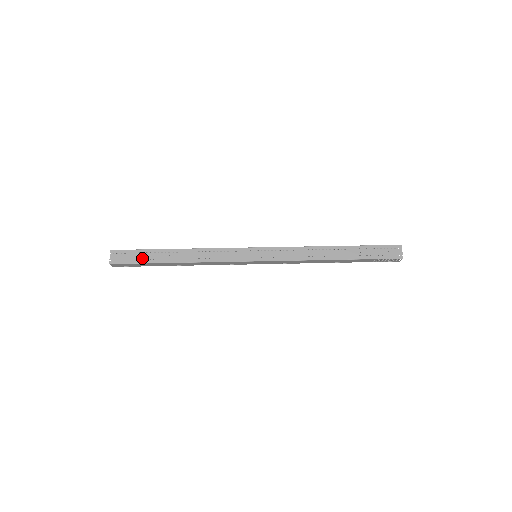
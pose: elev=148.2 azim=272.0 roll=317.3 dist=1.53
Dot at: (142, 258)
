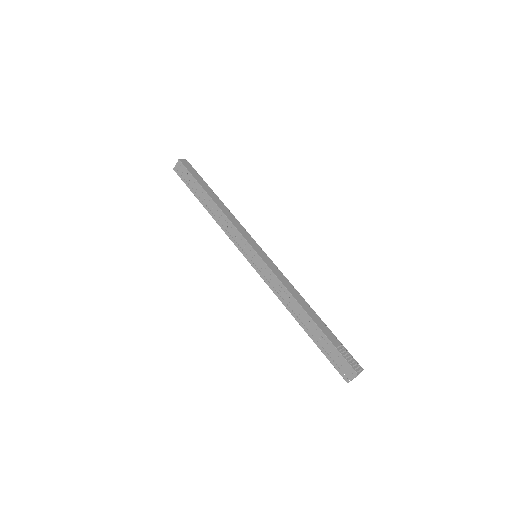
Dot at: (190, 184)
